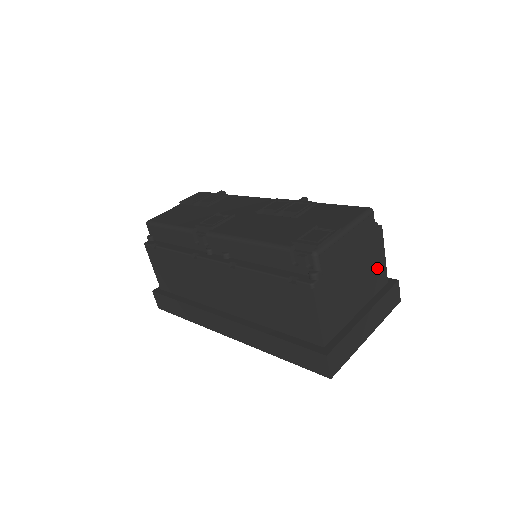
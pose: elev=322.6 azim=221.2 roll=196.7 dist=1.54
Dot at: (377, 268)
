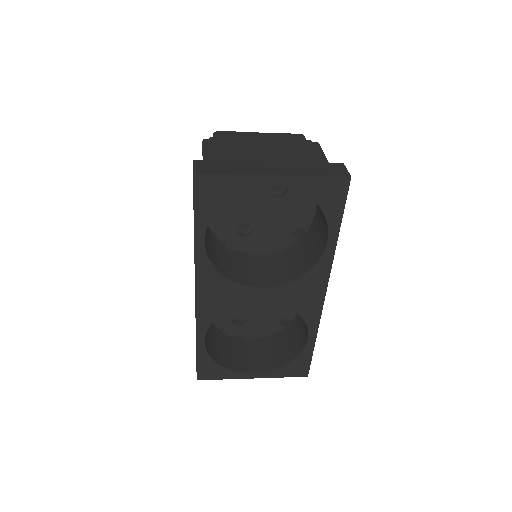
Dot at: (309, 159)
